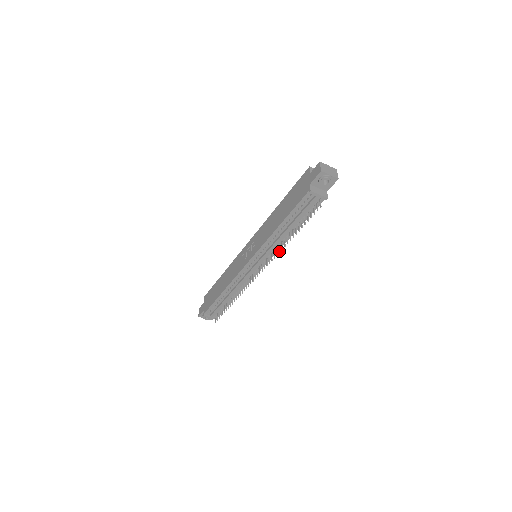
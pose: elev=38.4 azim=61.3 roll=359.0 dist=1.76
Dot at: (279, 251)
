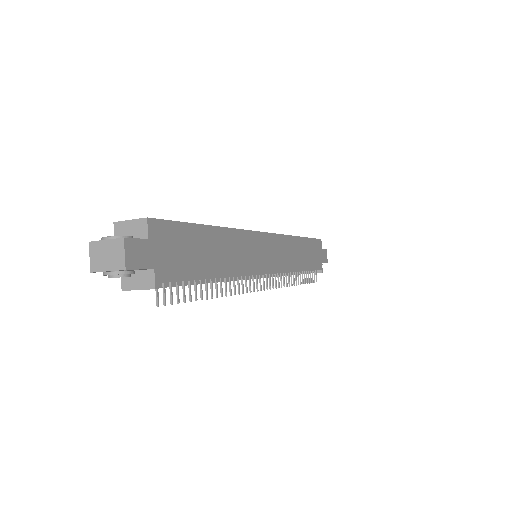
Dot at: occluded
